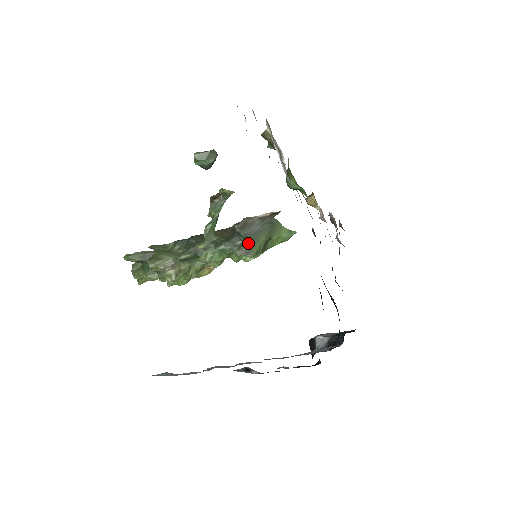
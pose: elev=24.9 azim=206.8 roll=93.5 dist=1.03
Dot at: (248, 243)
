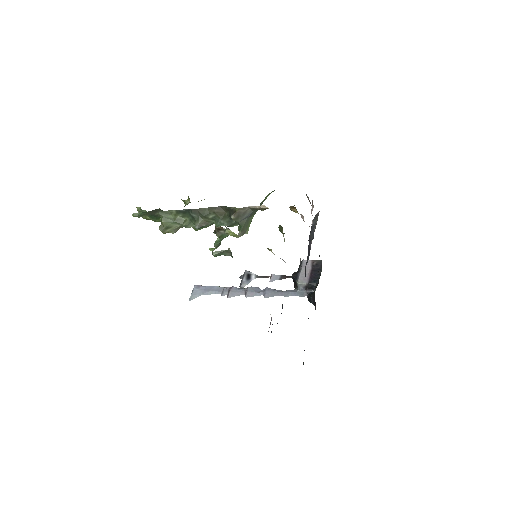
Dot at: (244, 228)
